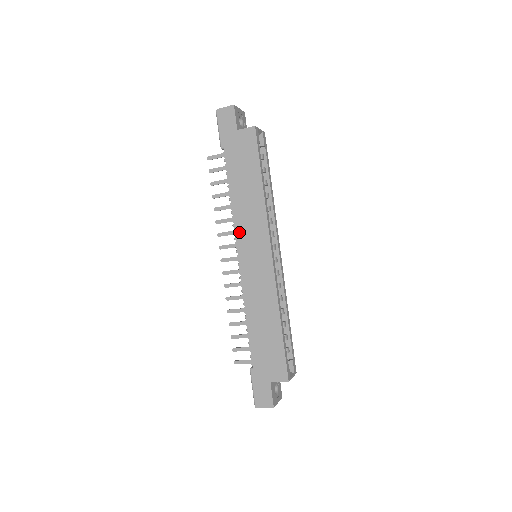
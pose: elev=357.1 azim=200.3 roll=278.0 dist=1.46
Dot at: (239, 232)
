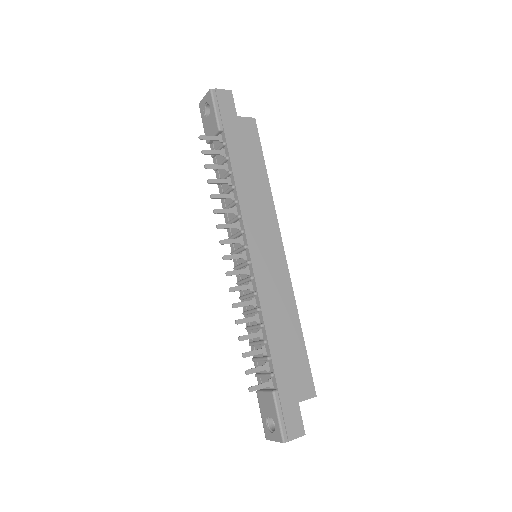
Dot at: (248, 224)
